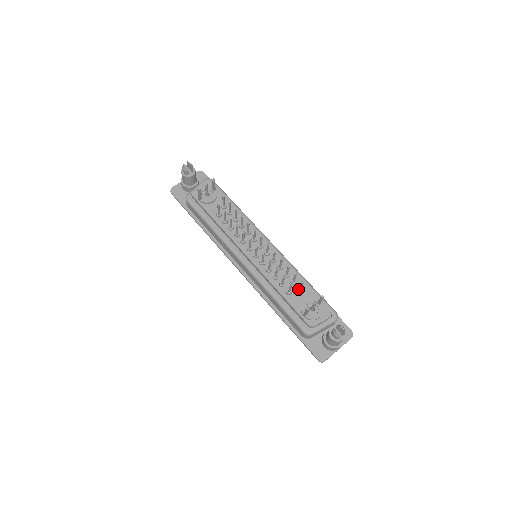
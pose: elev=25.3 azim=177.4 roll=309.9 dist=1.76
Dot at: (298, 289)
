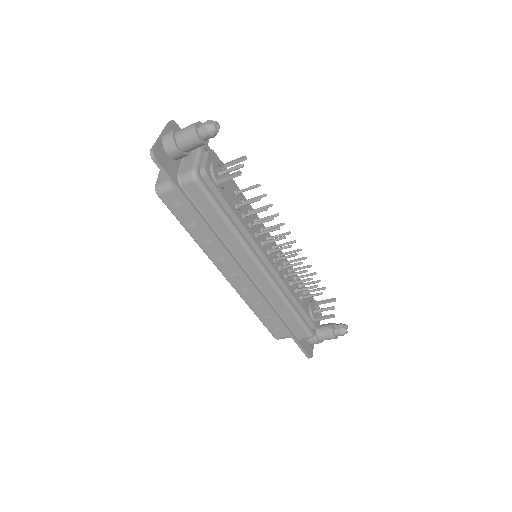
Dot at: (306, 293)
